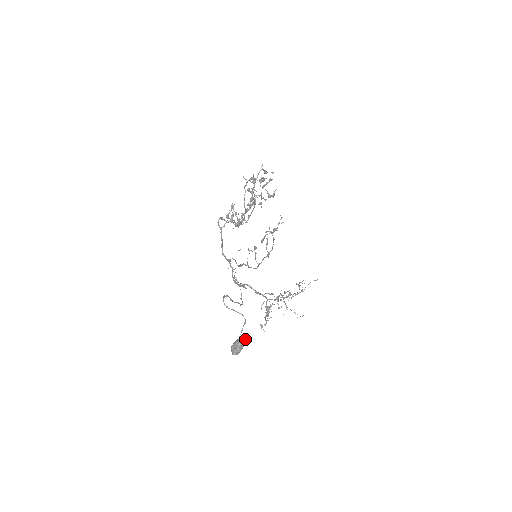
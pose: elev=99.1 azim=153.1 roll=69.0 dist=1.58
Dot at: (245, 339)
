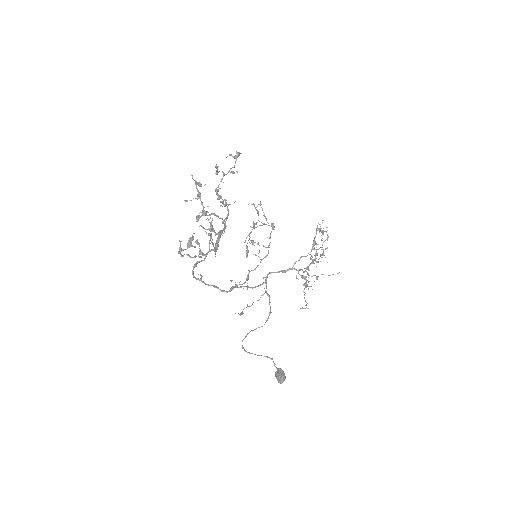
Dot at: (280, 374)
